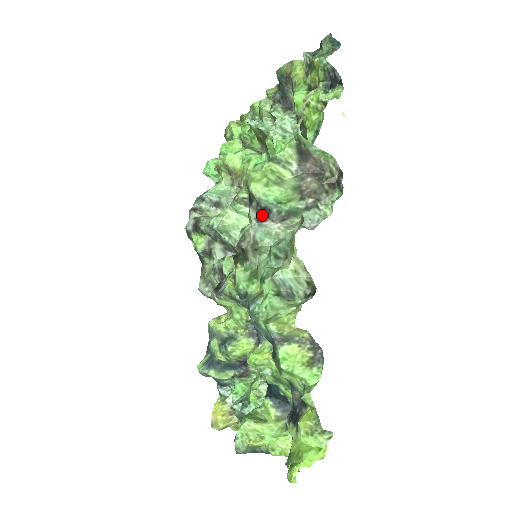
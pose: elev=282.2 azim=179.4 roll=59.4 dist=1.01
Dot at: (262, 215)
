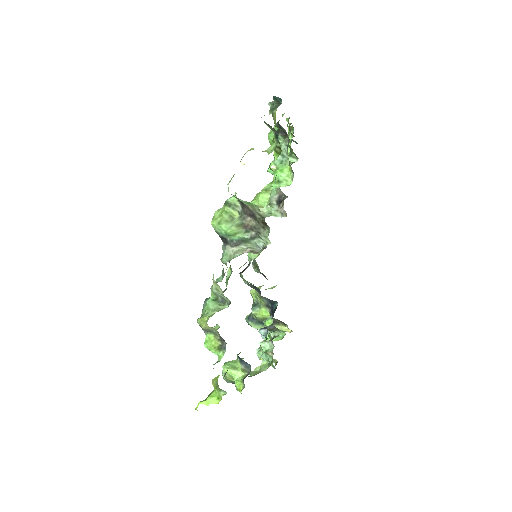
Dot at: (224, 241)
